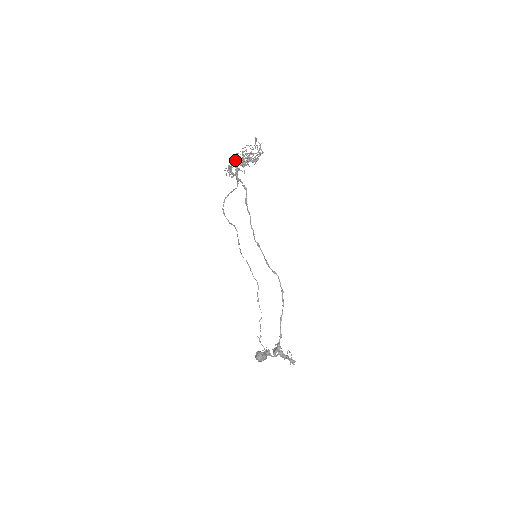
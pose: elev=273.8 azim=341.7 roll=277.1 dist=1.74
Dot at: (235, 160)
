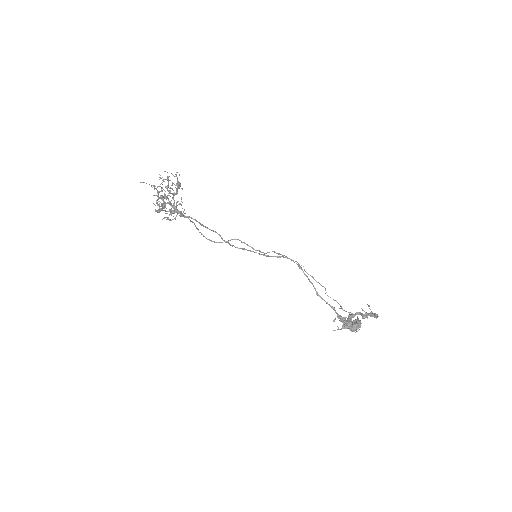
Dot at: occluded
